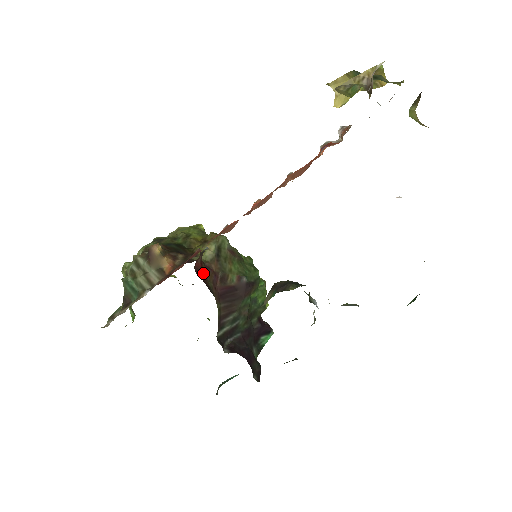
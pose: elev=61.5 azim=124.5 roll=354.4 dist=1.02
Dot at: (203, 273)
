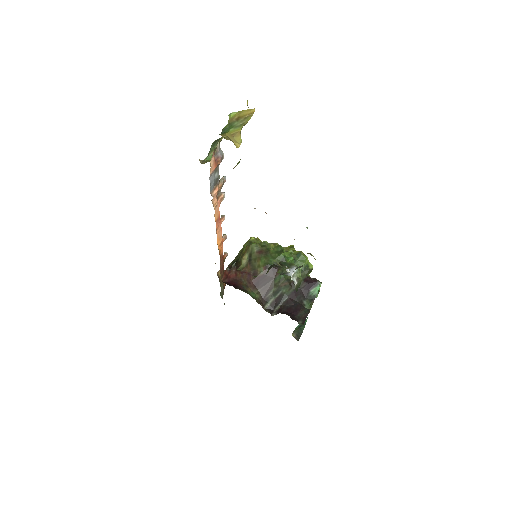
Dot at: (238, 279)
